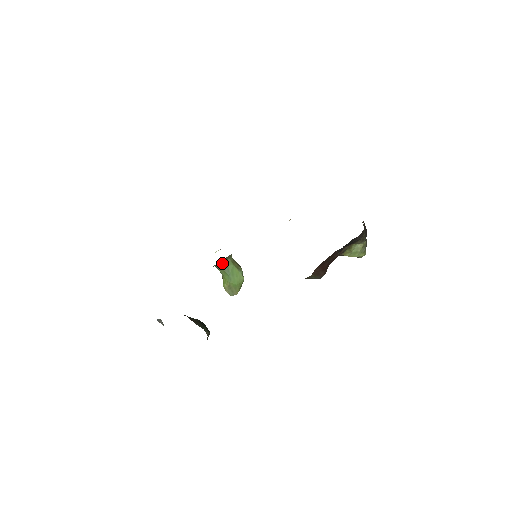
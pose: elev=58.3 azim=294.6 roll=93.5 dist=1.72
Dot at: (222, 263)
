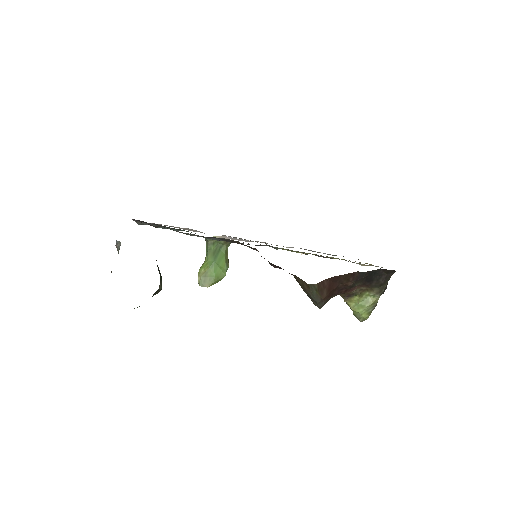
Dot at: (216, 244)
